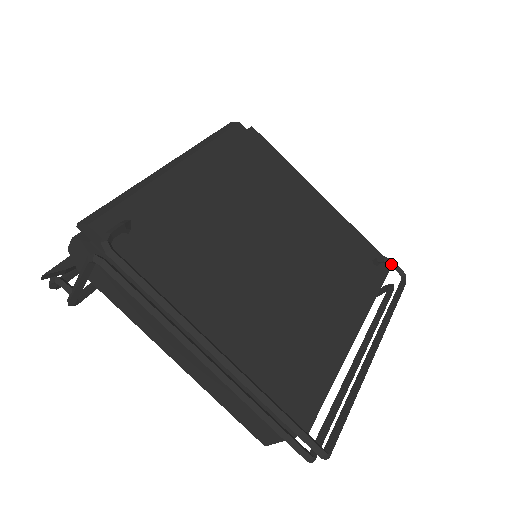
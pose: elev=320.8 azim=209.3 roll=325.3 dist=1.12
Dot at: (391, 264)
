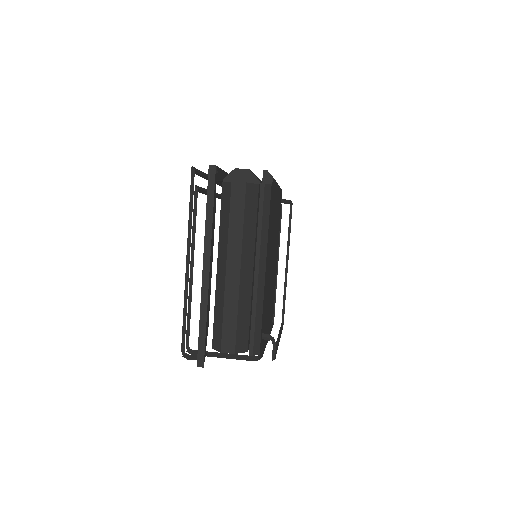
Dot at: occluded
